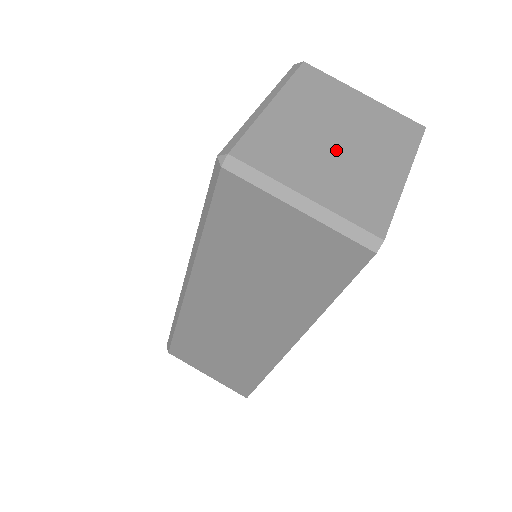
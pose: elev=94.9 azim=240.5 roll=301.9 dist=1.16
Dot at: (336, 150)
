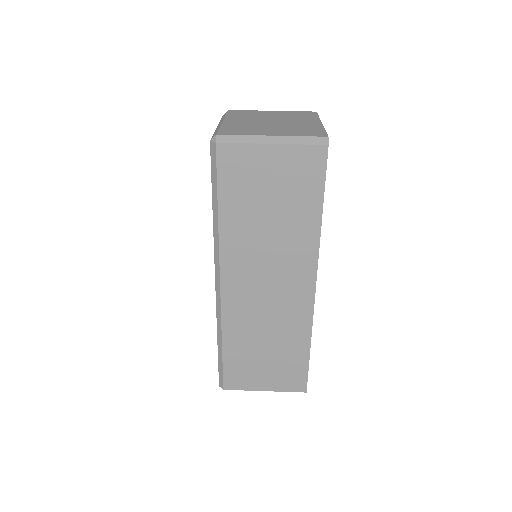
Dot at: (274, 124)
